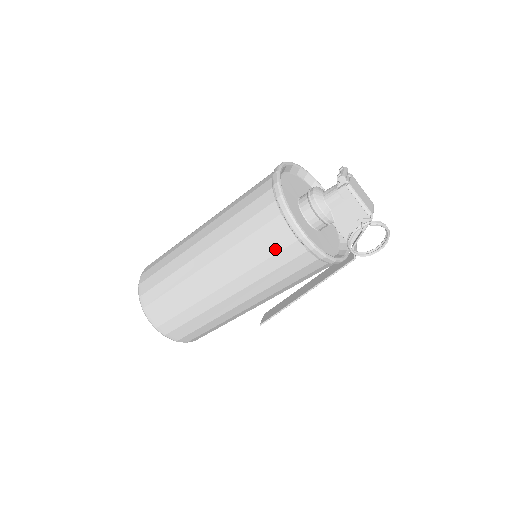
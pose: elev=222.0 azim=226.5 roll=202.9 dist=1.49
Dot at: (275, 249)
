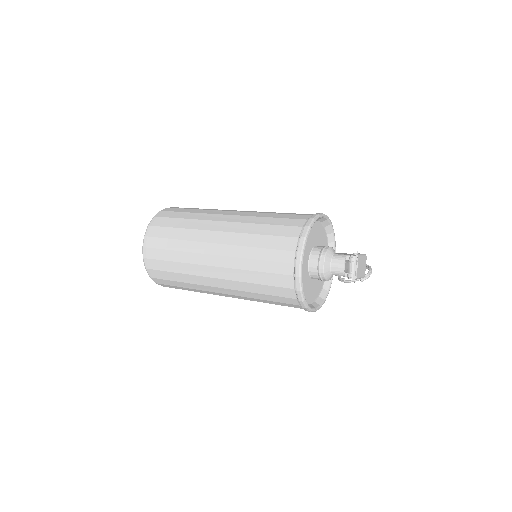
Dot at: occluded
